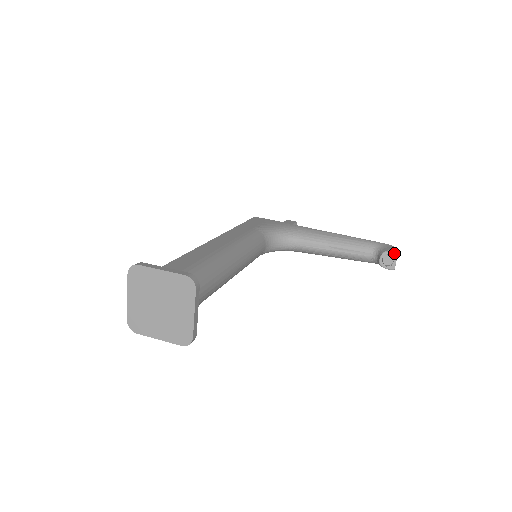
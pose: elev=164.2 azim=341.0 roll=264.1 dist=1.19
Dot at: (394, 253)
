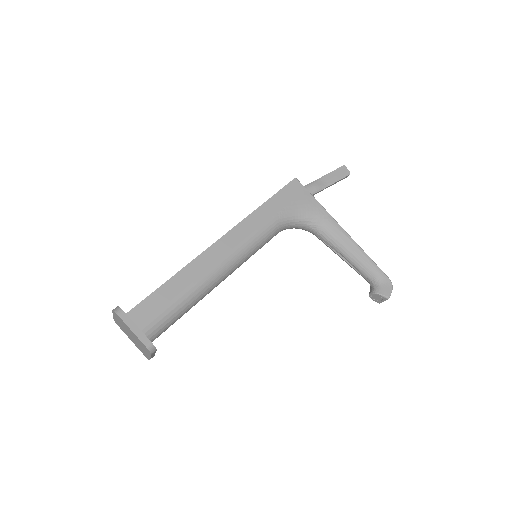
Dot at: (384, 298)
